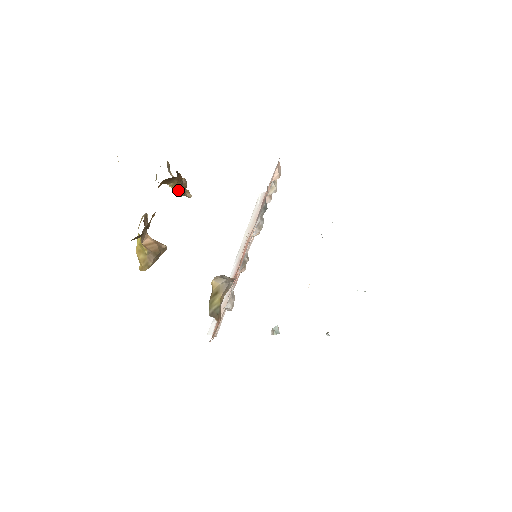
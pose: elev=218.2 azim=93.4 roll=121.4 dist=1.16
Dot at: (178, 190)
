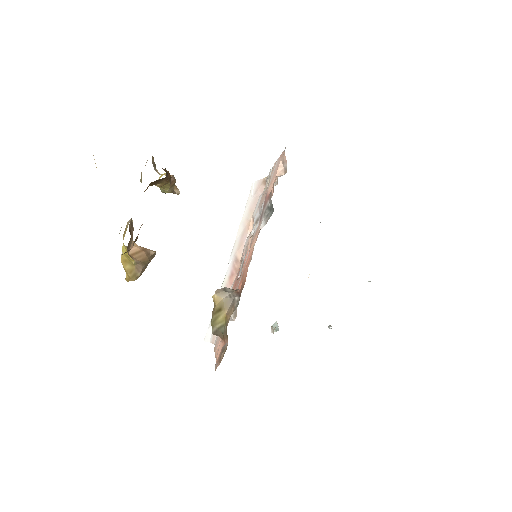
Dot at: (166, 189)
